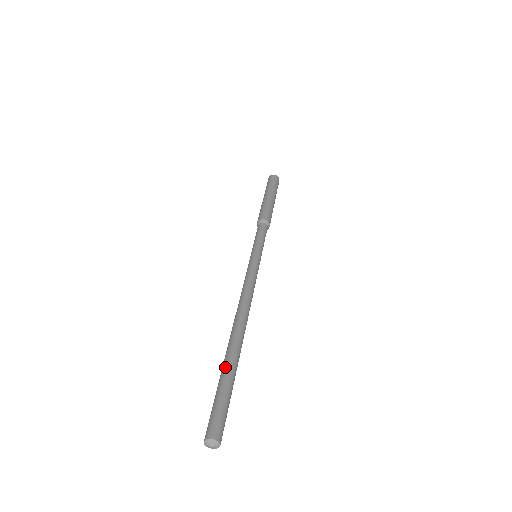
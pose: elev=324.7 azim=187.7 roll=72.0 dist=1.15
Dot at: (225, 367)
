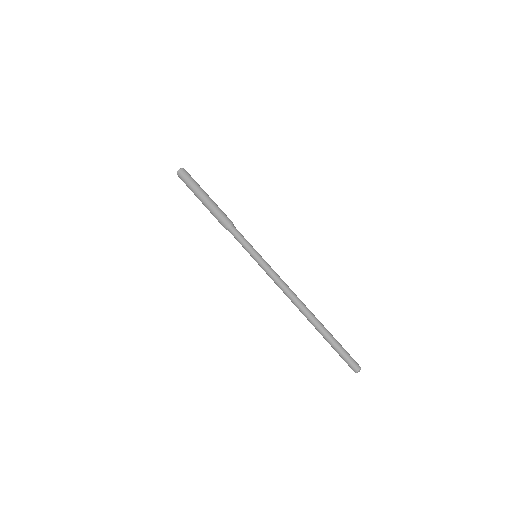
Dot at: (326, 338)
